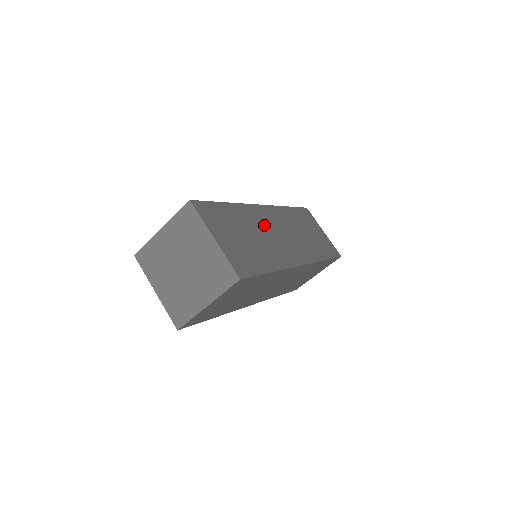
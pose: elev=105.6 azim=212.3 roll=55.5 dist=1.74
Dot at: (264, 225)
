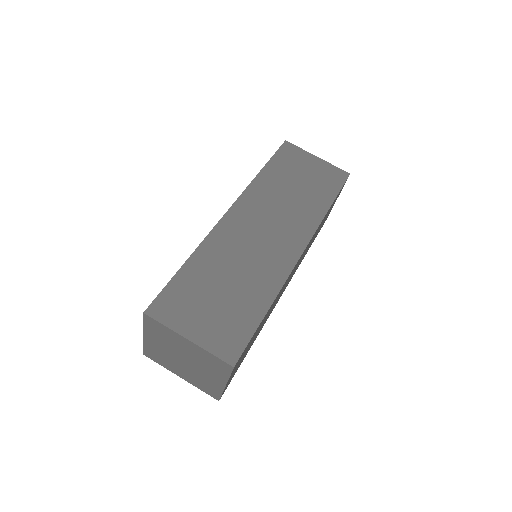
Dot at: (239, 243)
